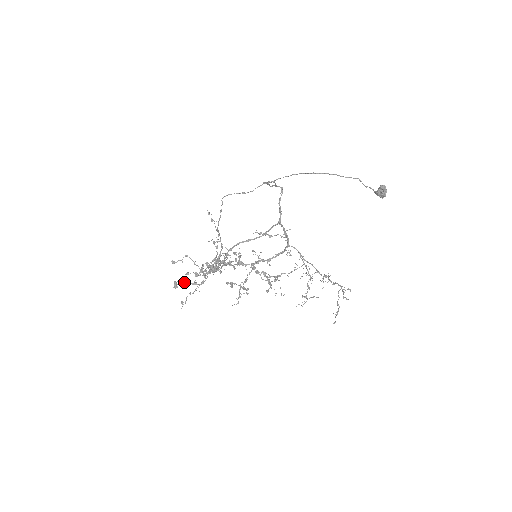
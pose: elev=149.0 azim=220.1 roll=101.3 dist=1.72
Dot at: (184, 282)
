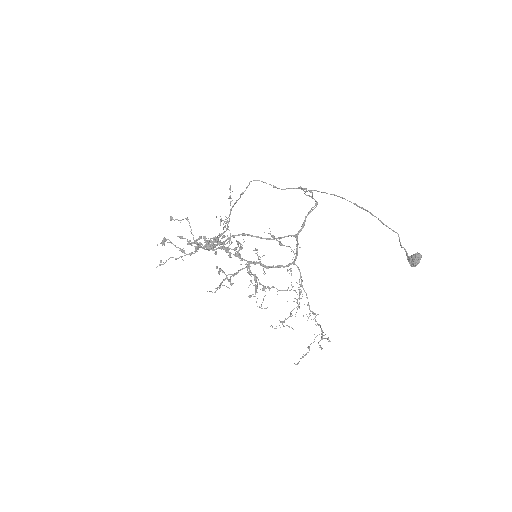
Dot at: occluded
